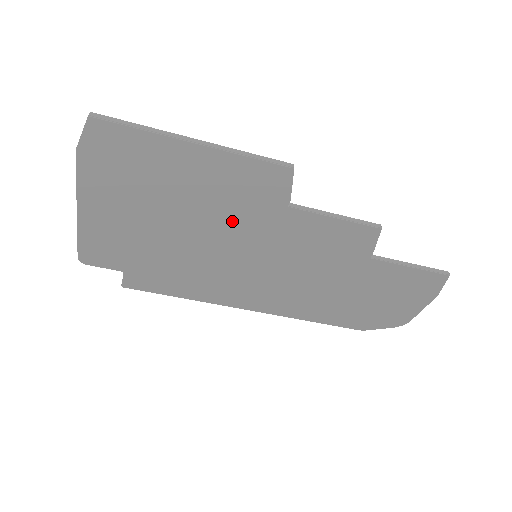
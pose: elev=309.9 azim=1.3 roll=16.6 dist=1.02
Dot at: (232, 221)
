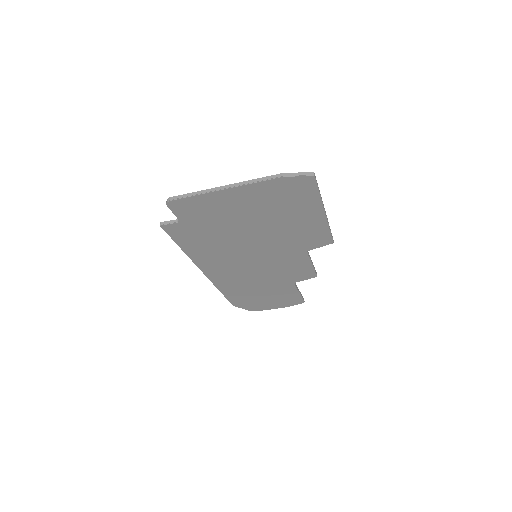
Dot at: (278, 241)
